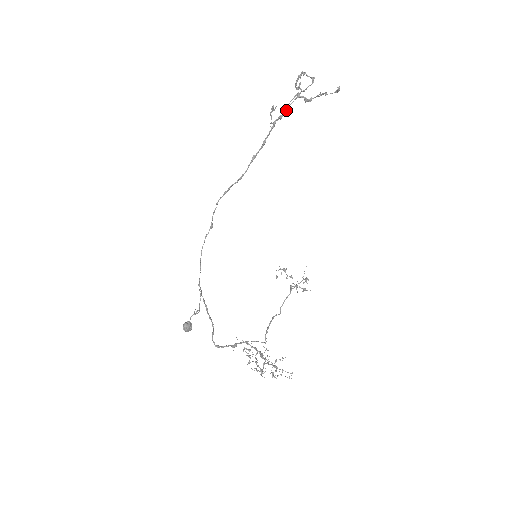
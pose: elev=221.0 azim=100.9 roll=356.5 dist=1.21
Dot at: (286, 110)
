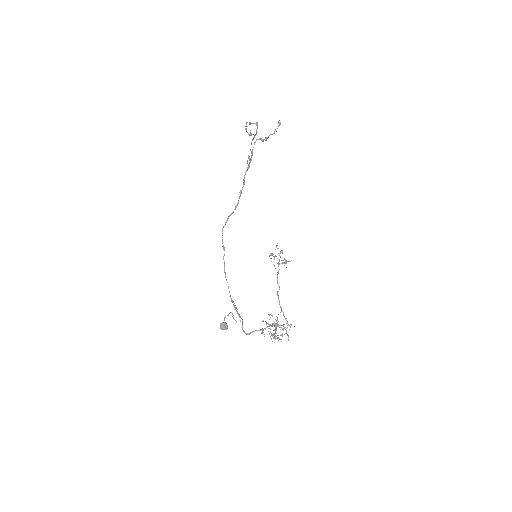
Dot at: (252, 153)
